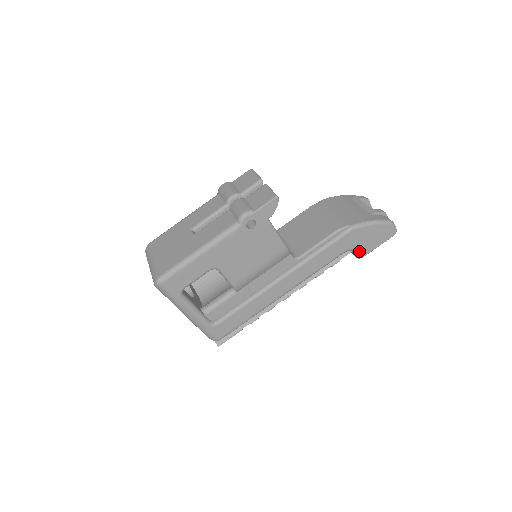
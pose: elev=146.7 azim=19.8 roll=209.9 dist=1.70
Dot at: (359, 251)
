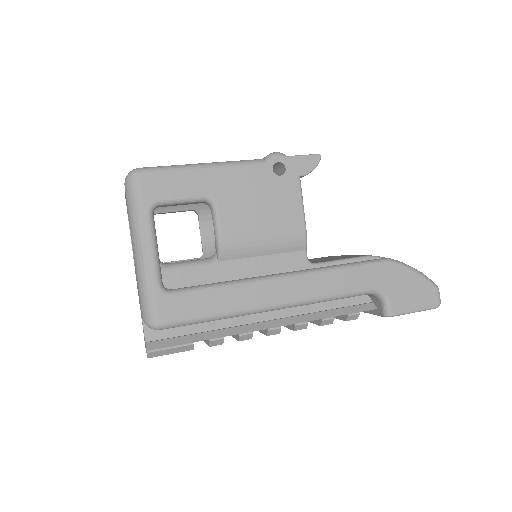
Dot at: (390, 302)
